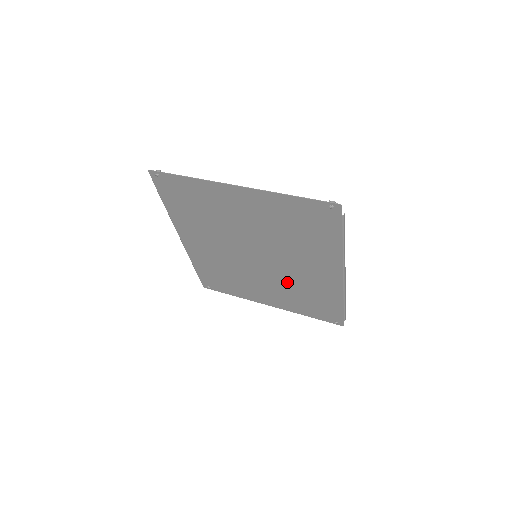
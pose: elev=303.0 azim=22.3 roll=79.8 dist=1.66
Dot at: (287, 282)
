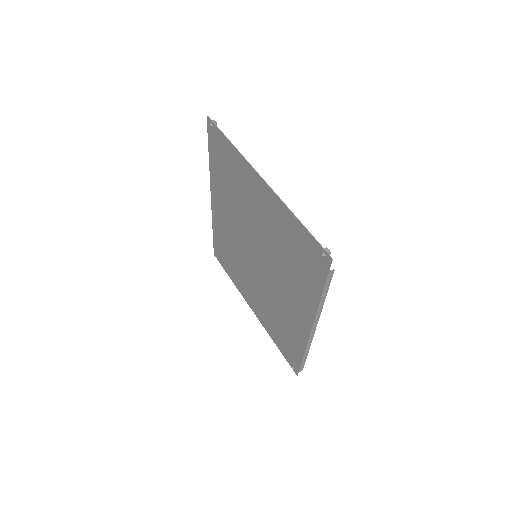
Dot at: (270, 299)
